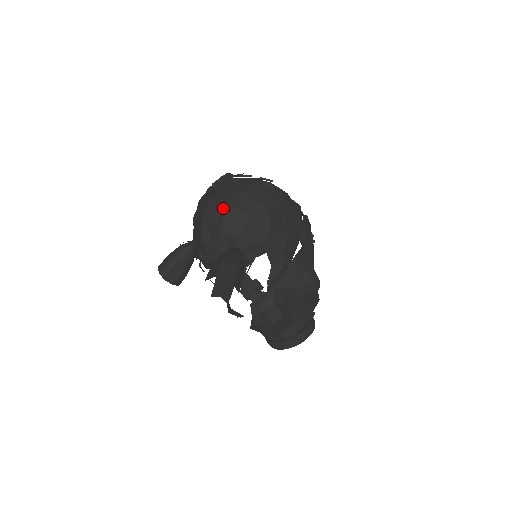
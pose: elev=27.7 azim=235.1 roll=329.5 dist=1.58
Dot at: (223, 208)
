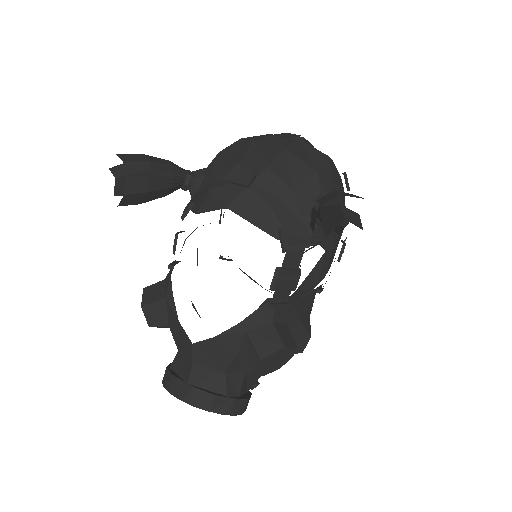
Dot at: (324, 159)
